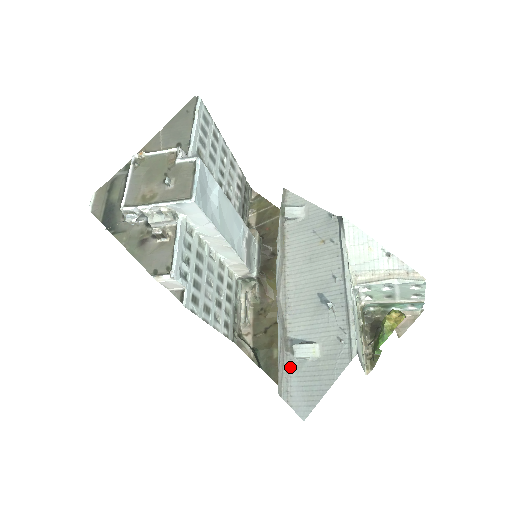
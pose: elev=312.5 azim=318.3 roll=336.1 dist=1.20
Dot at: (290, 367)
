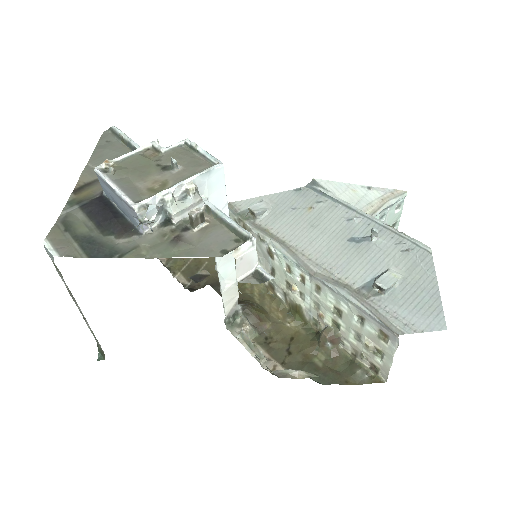
Dot at: (386, 306)
